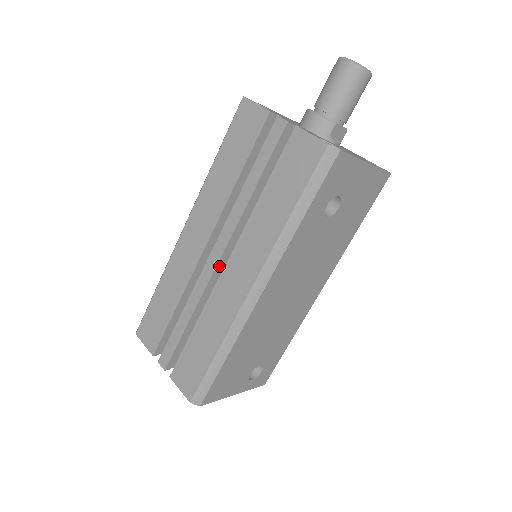
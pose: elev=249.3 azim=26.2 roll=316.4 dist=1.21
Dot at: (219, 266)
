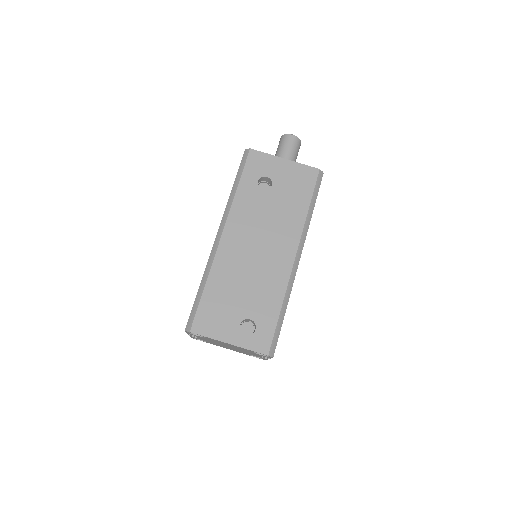
Dot at: occluded
